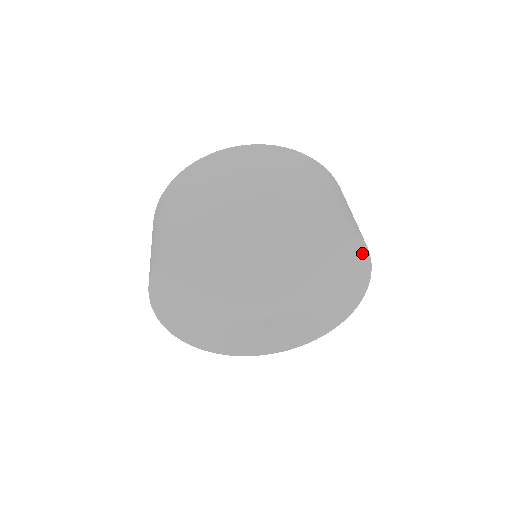
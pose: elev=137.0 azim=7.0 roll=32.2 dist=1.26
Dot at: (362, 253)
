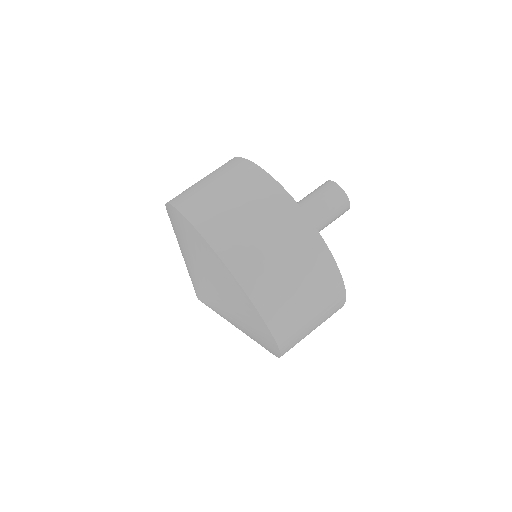
Dot at: occluded
